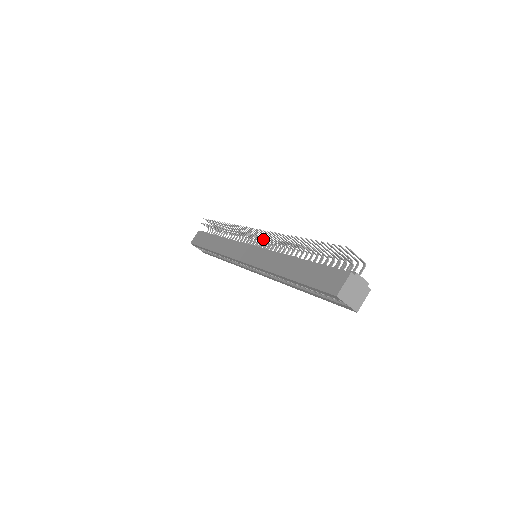
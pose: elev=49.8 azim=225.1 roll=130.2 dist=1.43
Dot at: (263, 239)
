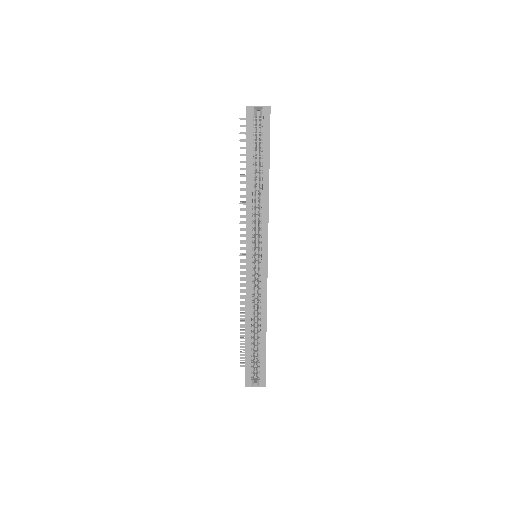
Dot at: occluded
